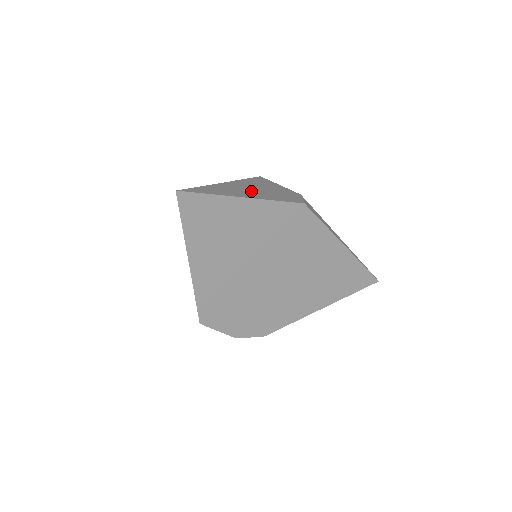
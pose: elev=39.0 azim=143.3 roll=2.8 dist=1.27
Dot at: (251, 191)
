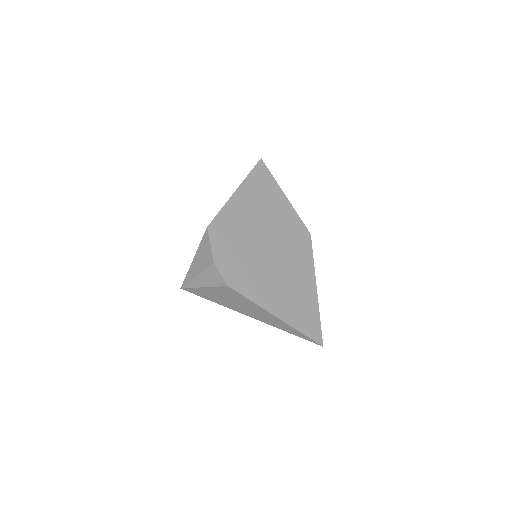
Dot at: occluded
